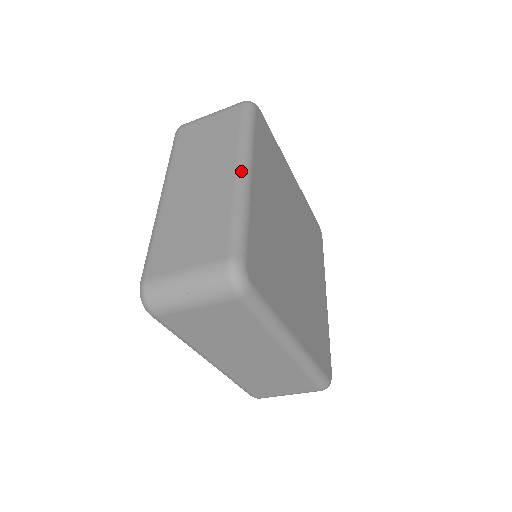
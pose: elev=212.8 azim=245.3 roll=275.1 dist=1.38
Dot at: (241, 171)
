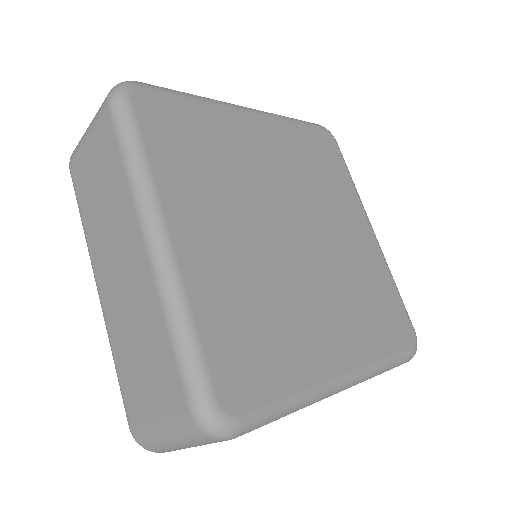
Dot at: (152, 244)
